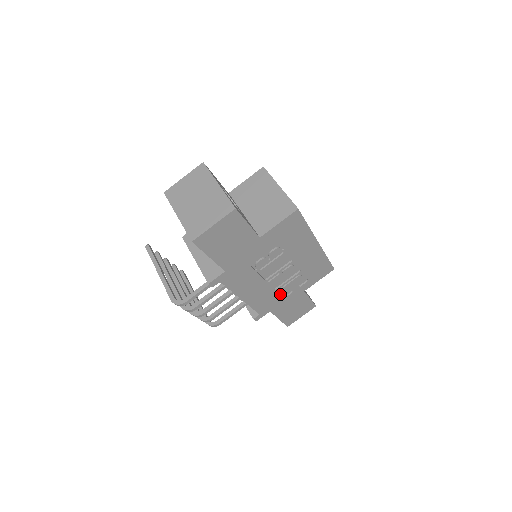
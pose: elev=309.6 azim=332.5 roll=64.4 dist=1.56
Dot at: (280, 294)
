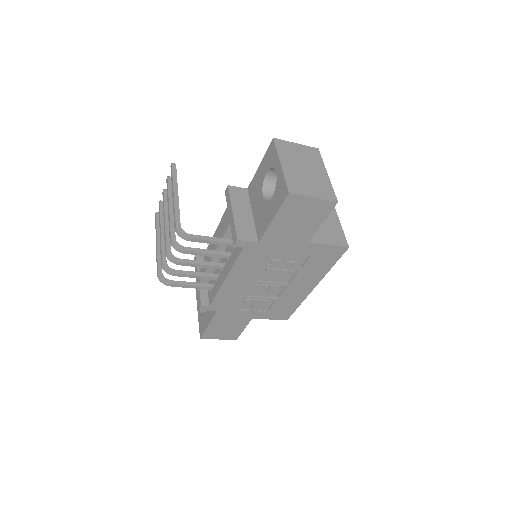
Dot at: (241, 304)
